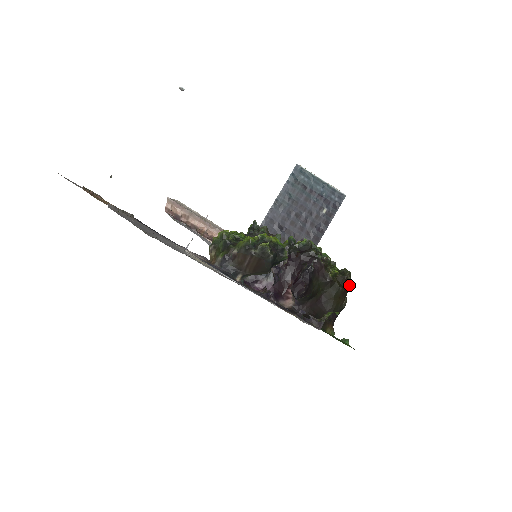
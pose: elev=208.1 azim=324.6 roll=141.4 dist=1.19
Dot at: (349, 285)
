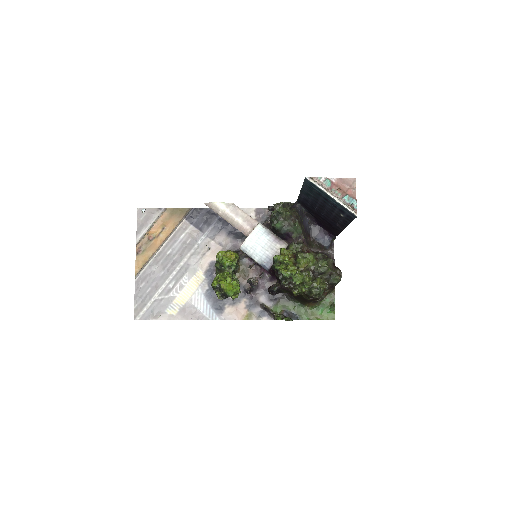
Dot at: (317, 298)
